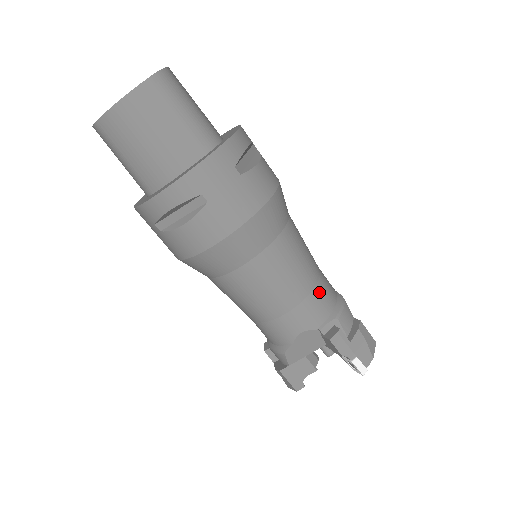
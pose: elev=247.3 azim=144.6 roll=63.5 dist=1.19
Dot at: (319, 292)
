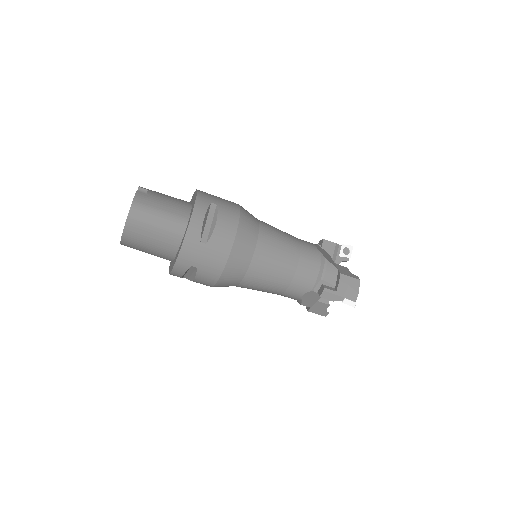
Dot at: (302, 269)
